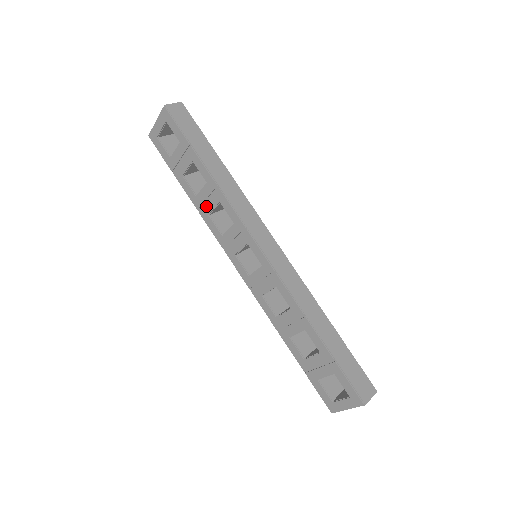
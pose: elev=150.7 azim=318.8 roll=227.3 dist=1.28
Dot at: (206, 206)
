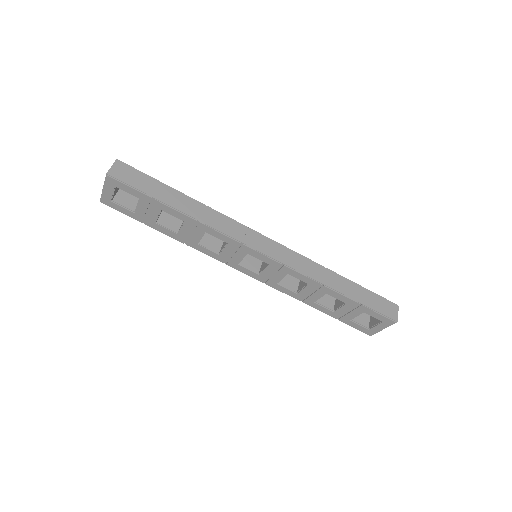
Dot at: (192, 239)
